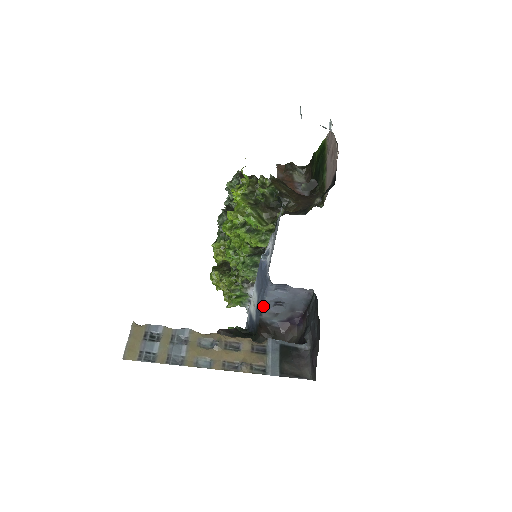
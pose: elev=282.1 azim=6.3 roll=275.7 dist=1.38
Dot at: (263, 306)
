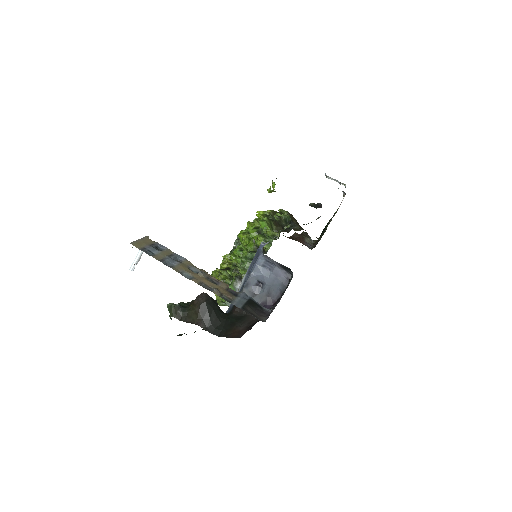
Dot at: (247, 281)
